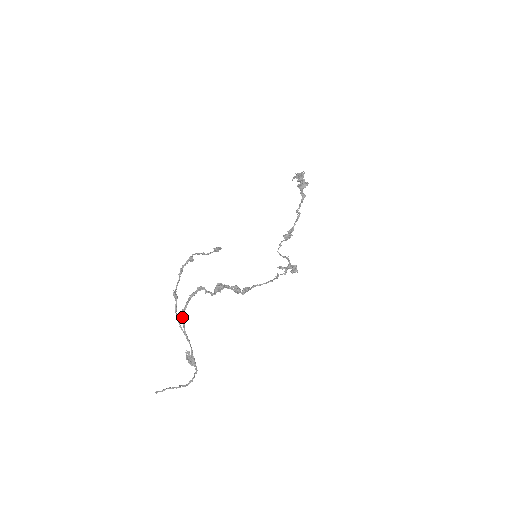
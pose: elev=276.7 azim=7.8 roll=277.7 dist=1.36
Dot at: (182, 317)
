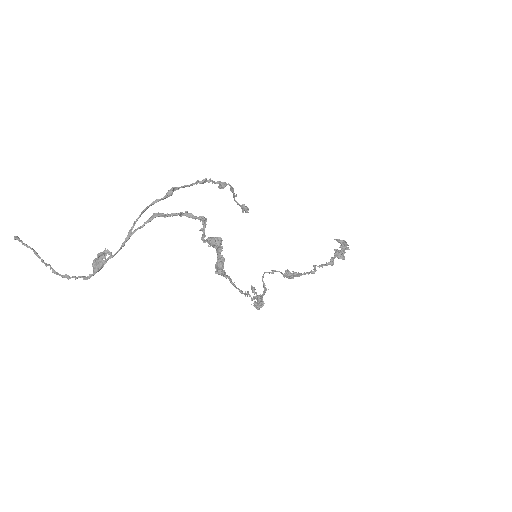
Dot at: (153, 218)
